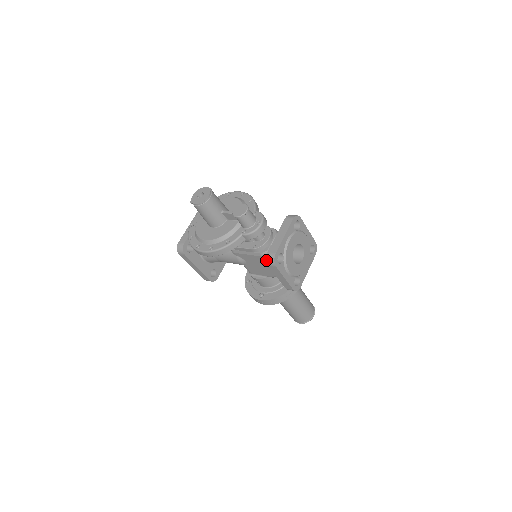
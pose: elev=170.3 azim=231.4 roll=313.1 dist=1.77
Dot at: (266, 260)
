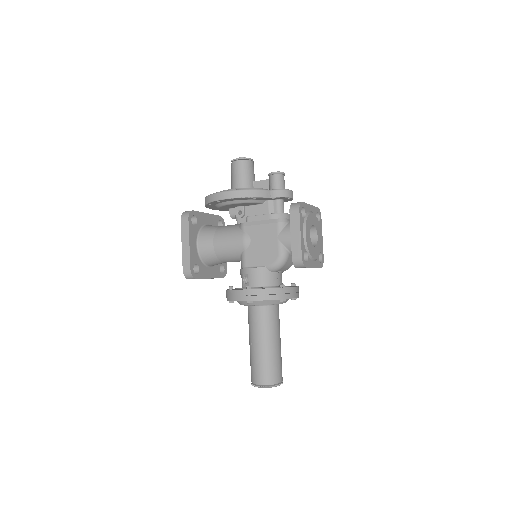
Dot at: (290, 206)
